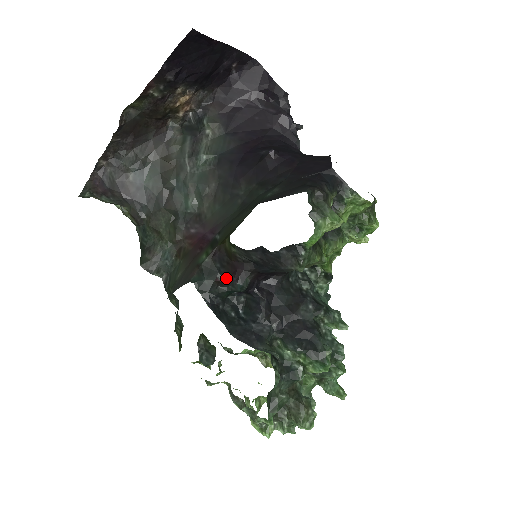
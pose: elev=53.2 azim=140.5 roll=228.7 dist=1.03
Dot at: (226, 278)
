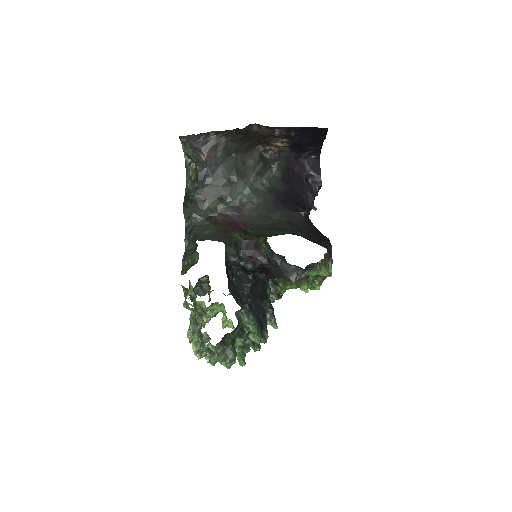
Dot at: (243, 256)
